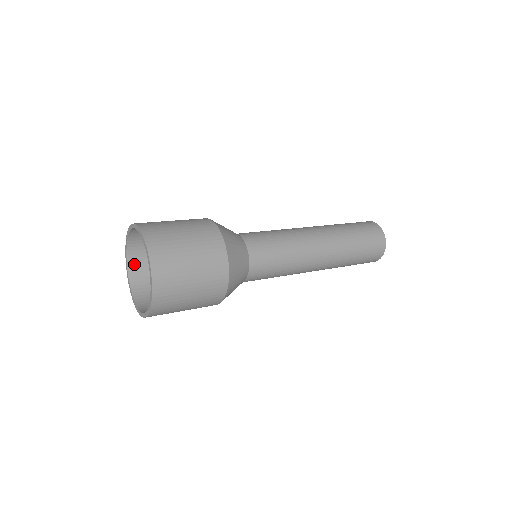
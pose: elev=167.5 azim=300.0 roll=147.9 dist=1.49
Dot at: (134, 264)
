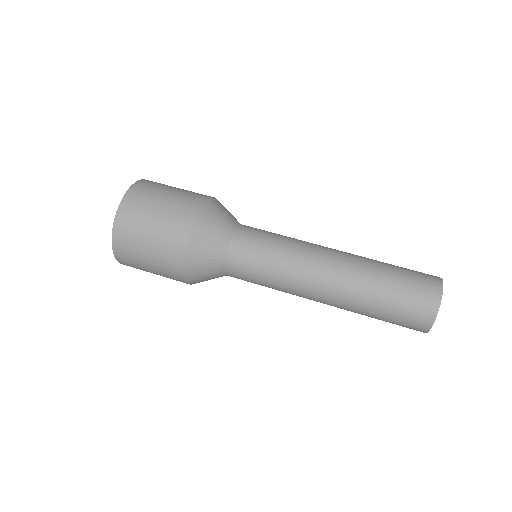
Dot at: occluded
